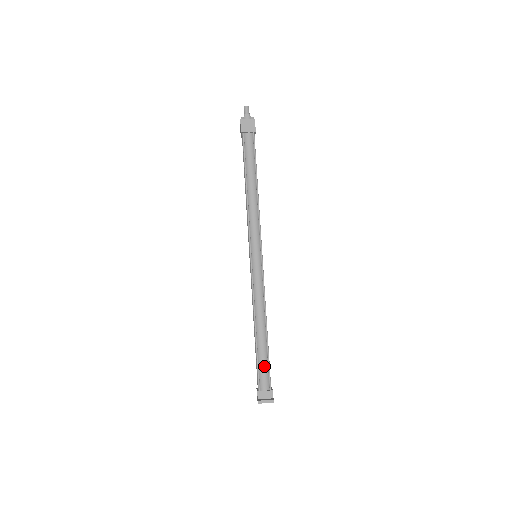
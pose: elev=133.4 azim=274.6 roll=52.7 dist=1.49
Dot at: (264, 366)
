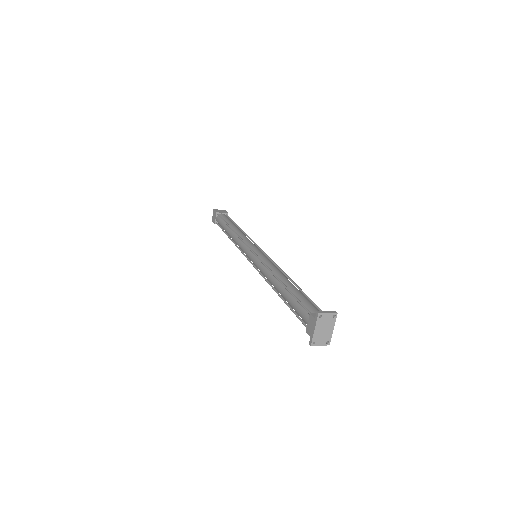
Dot at: (306, 299)
